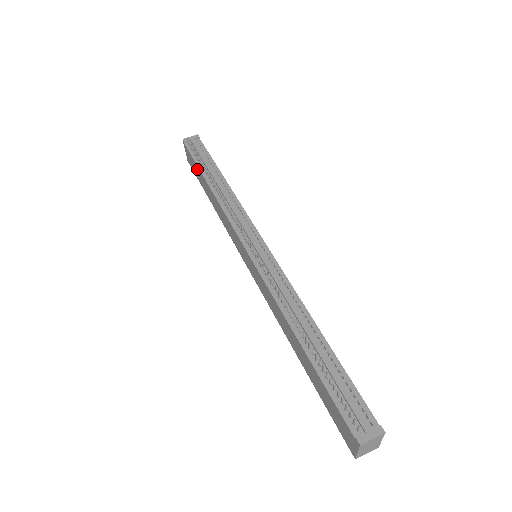
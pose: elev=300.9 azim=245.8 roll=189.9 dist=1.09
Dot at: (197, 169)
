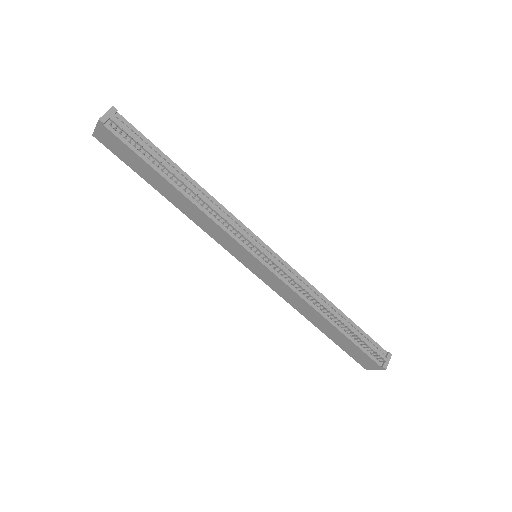
Dot at: (141, 163)
